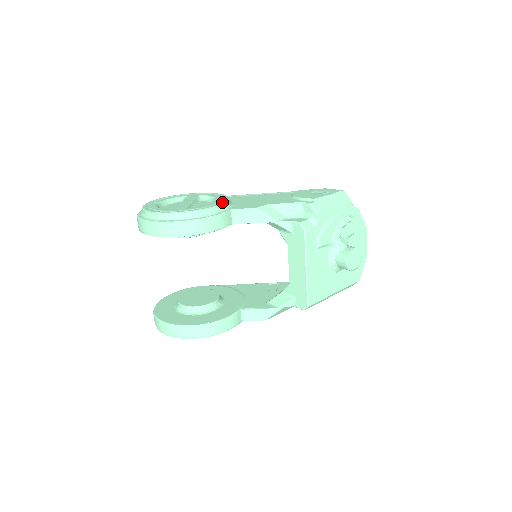
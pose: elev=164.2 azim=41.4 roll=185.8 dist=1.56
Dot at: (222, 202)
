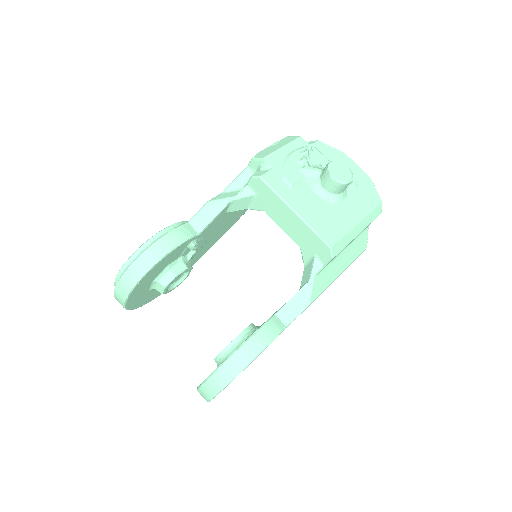
Dot at: (177, 223)
